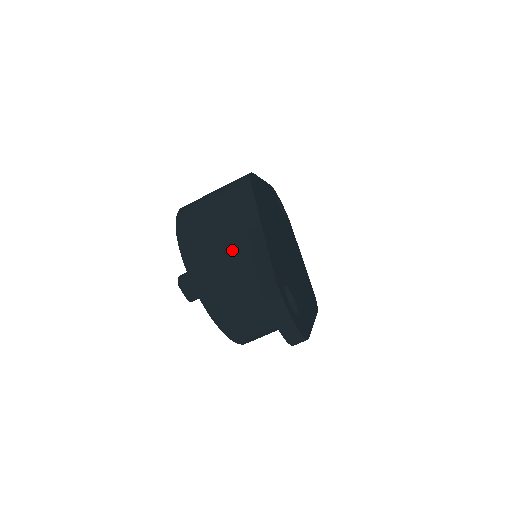
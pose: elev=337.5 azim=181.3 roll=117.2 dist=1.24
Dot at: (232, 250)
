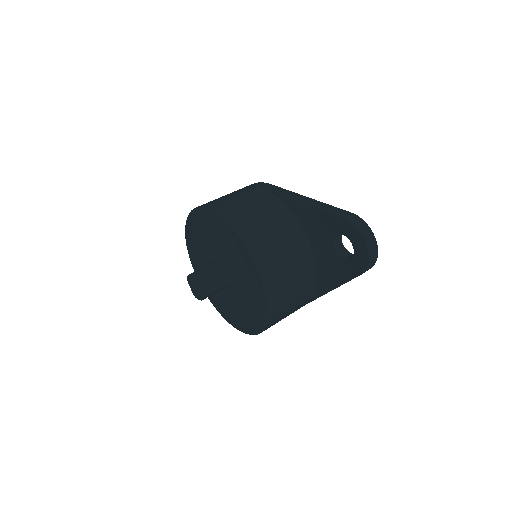
Dot at: (277, 222)
